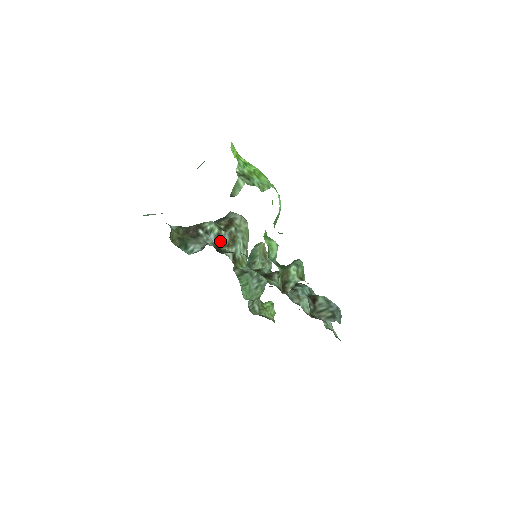
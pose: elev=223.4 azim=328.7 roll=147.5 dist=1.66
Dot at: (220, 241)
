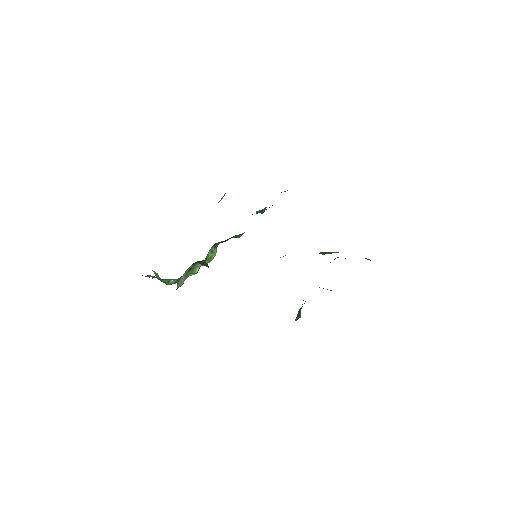
Dot at: occluded
